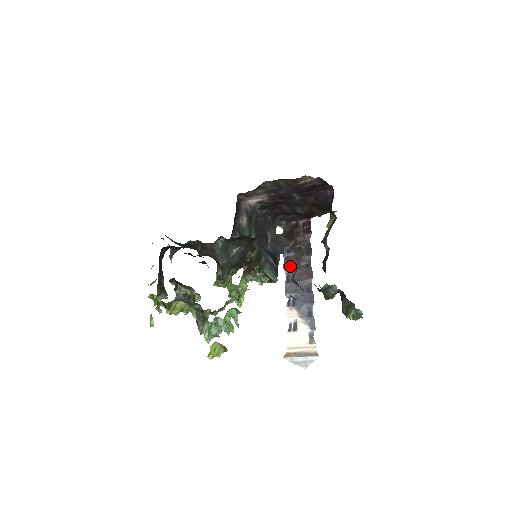
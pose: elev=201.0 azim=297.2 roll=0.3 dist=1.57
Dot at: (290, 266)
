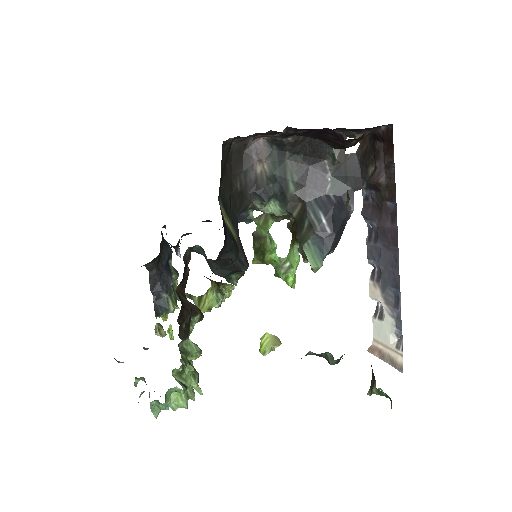
Dot at: (370, 214)
